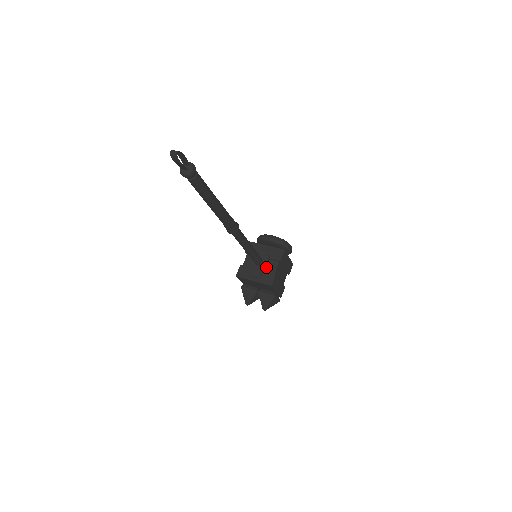
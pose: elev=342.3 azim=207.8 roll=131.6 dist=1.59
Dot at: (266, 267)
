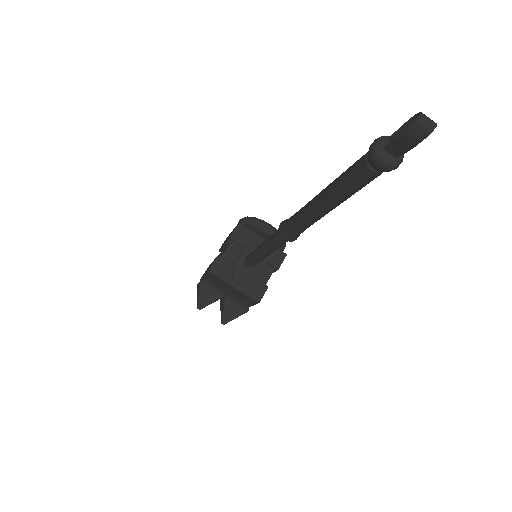
Dot at: (256, 272)
